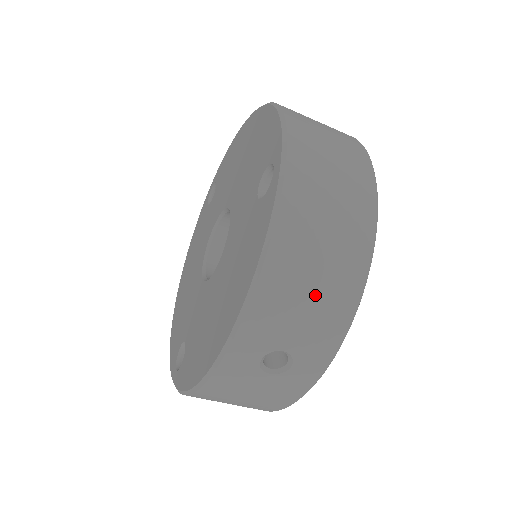
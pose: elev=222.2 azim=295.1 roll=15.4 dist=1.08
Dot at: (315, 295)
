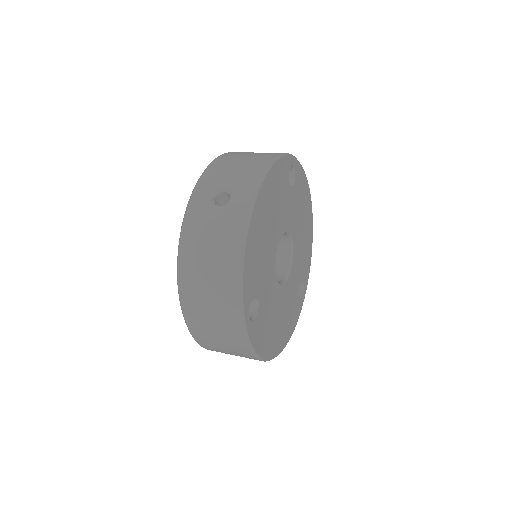
Dot at: occluded
